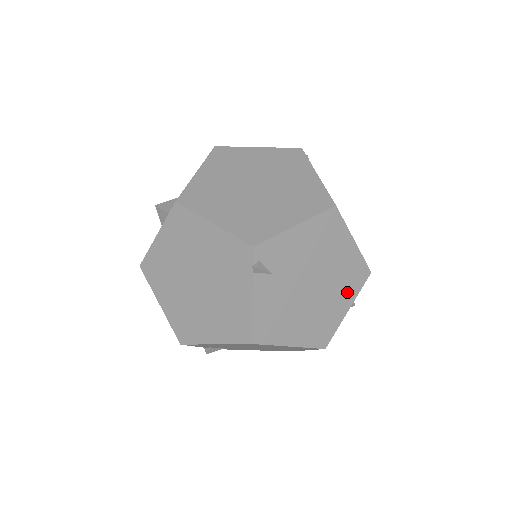
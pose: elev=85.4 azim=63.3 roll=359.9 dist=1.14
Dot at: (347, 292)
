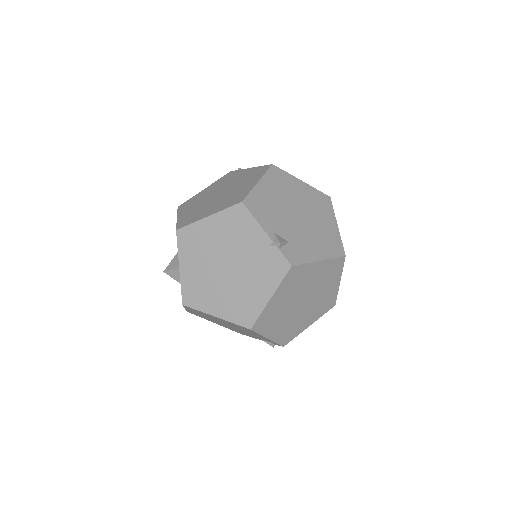
Dot at: occluded
